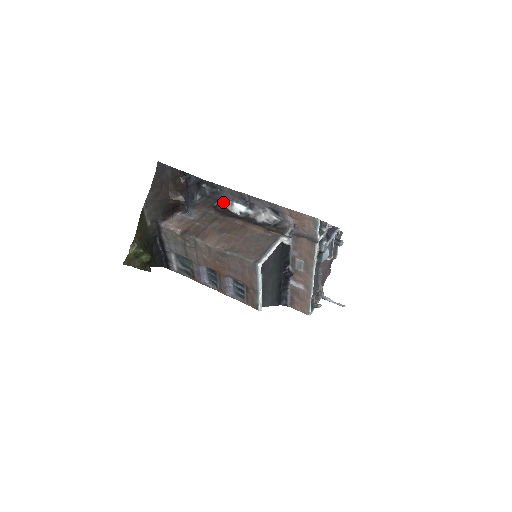
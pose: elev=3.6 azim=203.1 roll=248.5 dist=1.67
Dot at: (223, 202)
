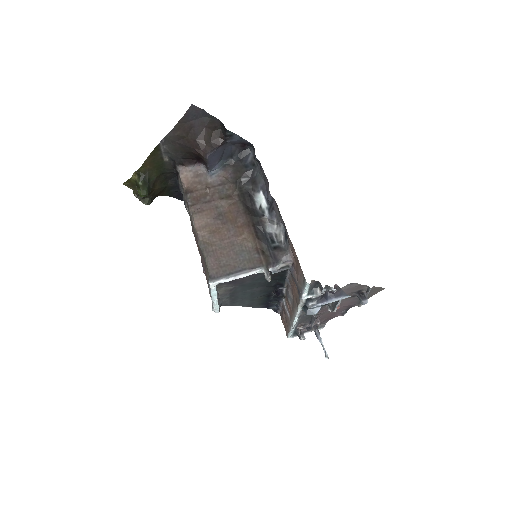
Dot at: (253, 182)
